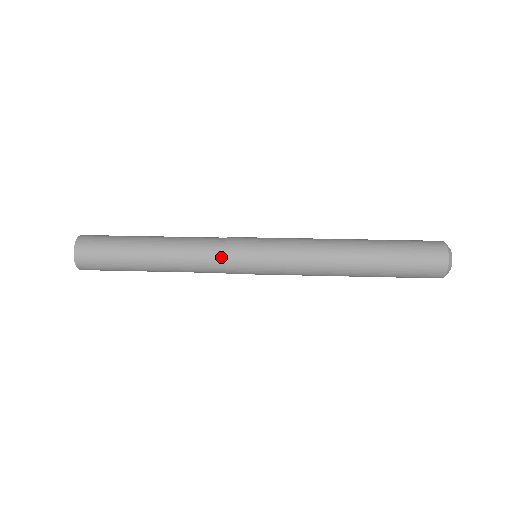
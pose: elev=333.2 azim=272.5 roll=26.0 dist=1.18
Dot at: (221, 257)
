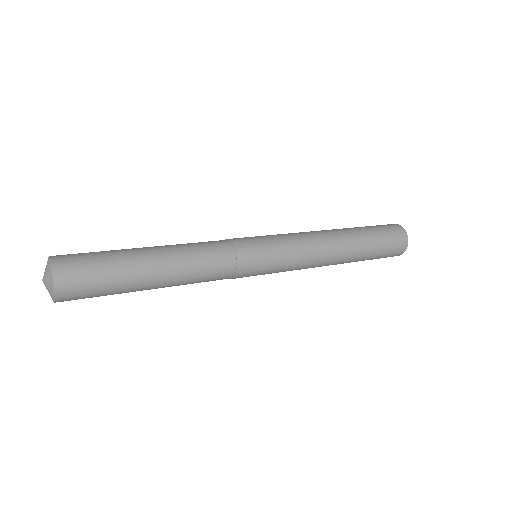
Dot at: (229, 246)
